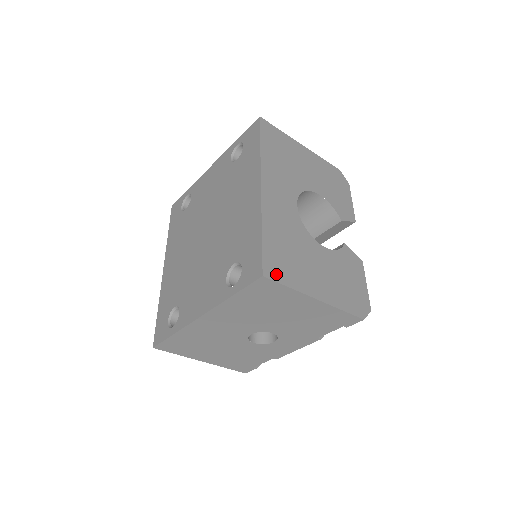
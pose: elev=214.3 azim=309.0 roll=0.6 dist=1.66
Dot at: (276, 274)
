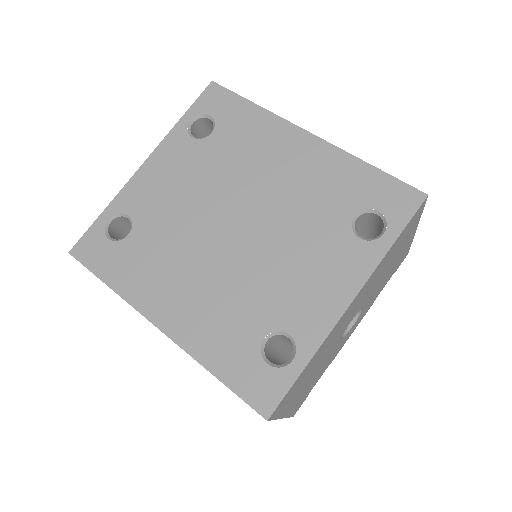
Dot at: occluded
